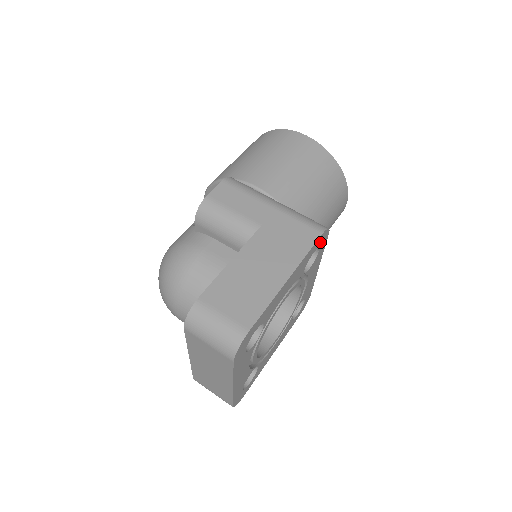
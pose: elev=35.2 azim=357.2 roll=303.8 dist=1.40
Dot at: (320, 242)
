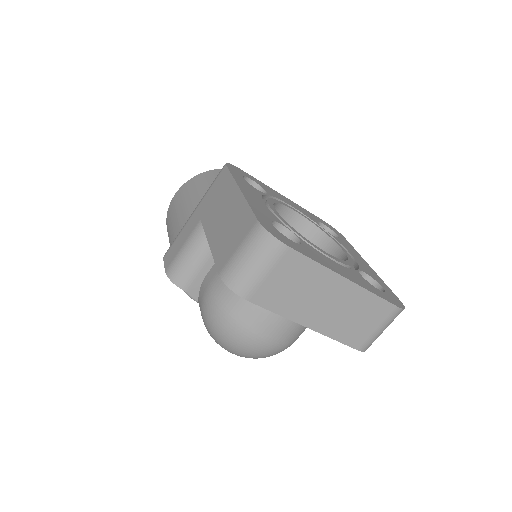
Dot at: (238, 172)
